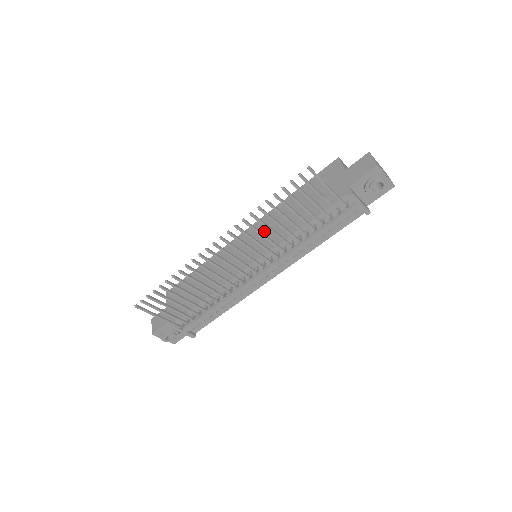
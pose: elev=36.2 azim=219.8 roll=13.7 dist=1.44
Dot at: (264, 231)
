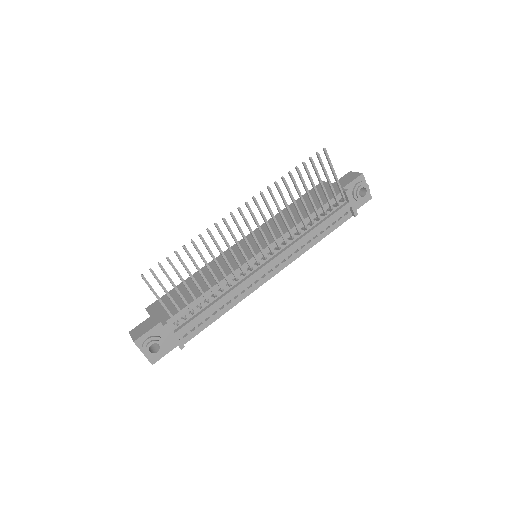
Dot at: (264, 233)
